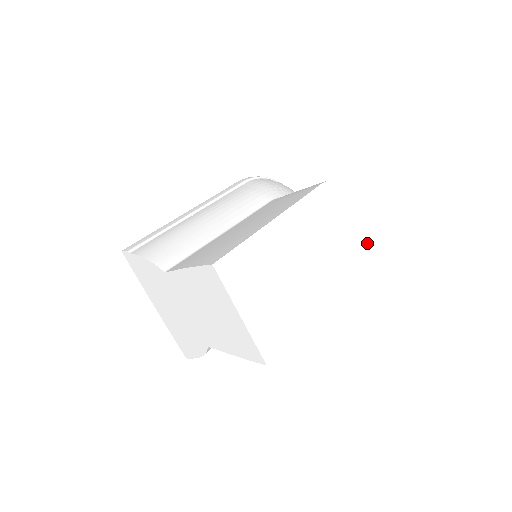
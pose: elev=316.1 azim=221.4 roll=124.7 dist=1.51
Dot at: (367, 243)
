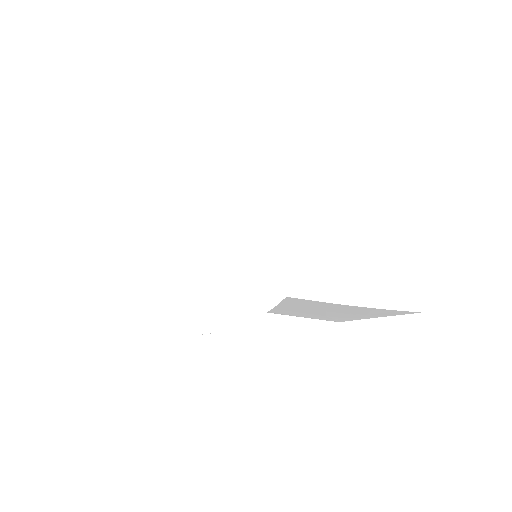
Dot at: occluded
